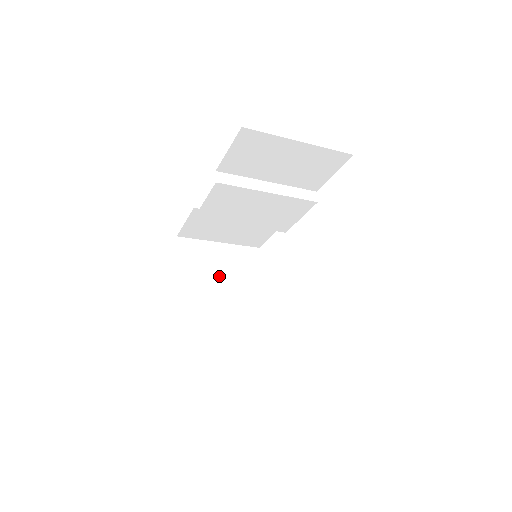
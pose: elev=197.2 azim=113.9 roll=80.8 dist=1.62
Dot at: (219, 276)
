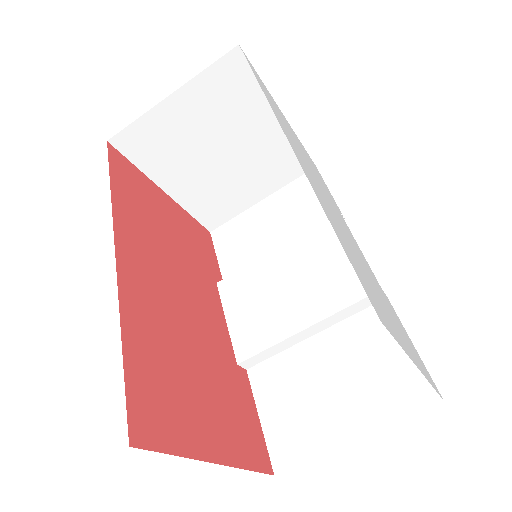
Dot at: occluded
